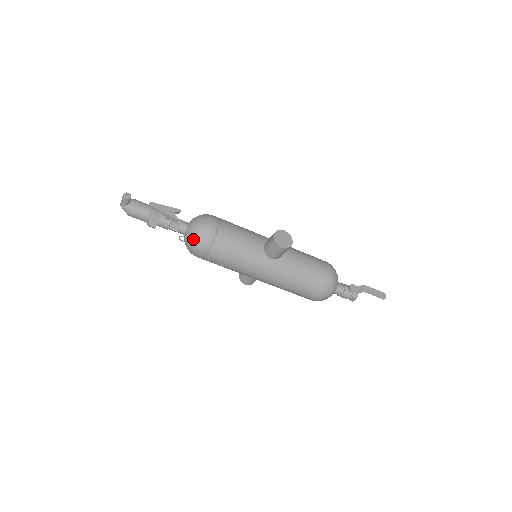
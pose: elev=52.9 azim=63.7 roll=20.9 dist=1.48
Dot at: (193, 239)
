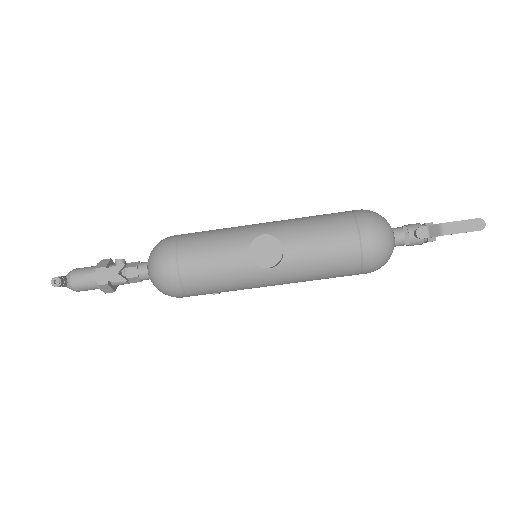
Dot at: (160, 290)
